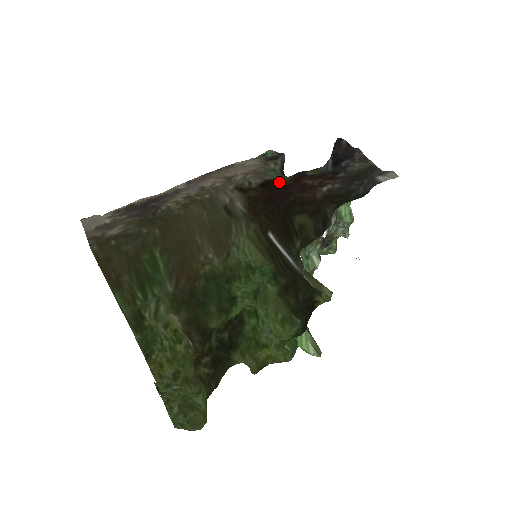
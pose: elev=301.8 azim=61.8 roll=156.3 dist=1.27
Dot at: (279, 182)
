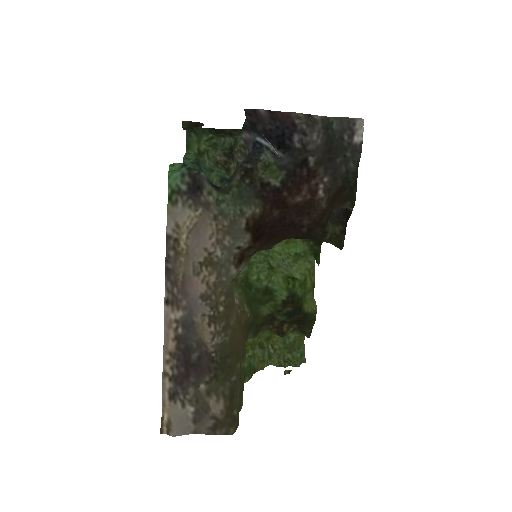
Dot at: (261, 219)
